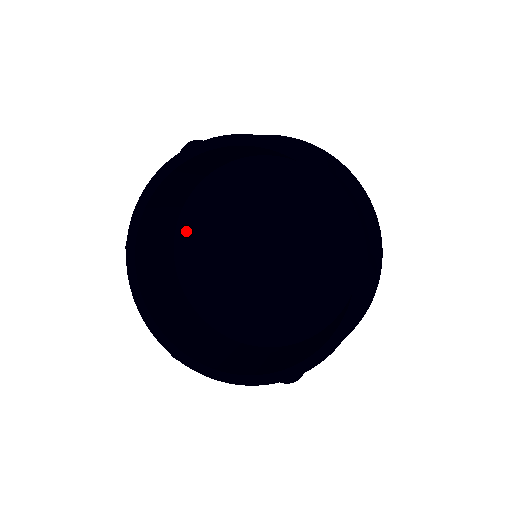
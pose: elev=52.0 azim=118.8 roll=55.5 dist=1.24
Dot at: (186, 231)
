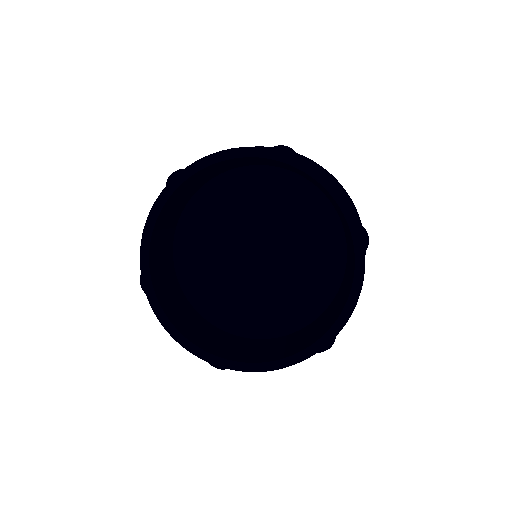
Dot at: (216, 190)
